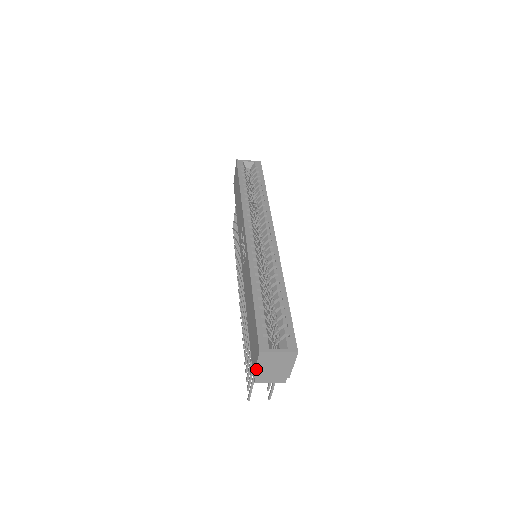
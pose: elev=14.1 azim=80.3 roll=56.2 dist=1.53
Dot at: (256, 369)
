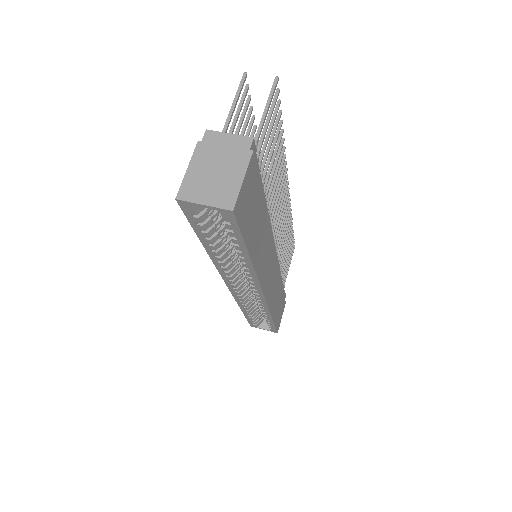
Dot at: occluded
